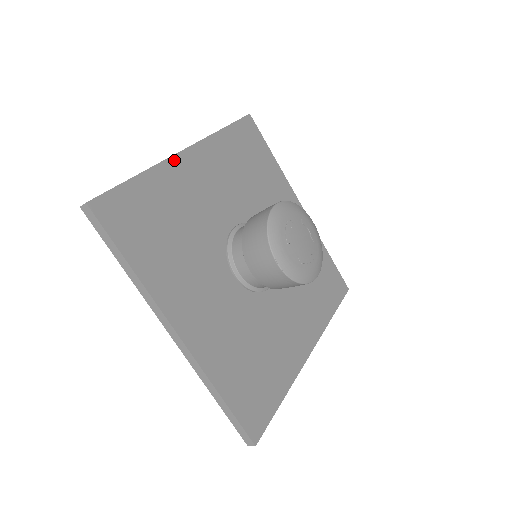
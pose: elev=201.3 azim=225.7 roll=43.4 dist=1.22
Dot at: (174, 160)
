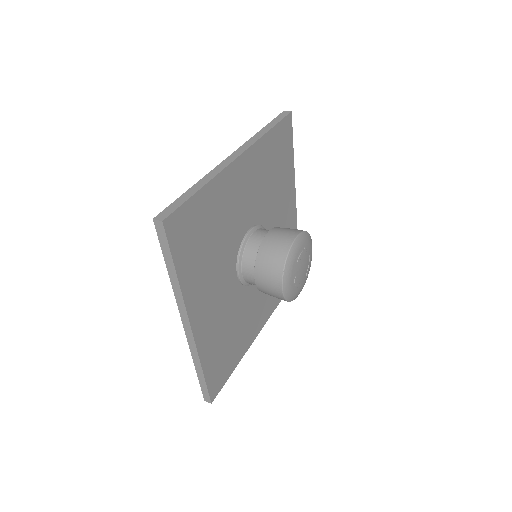
Dot at: (197, 340)
